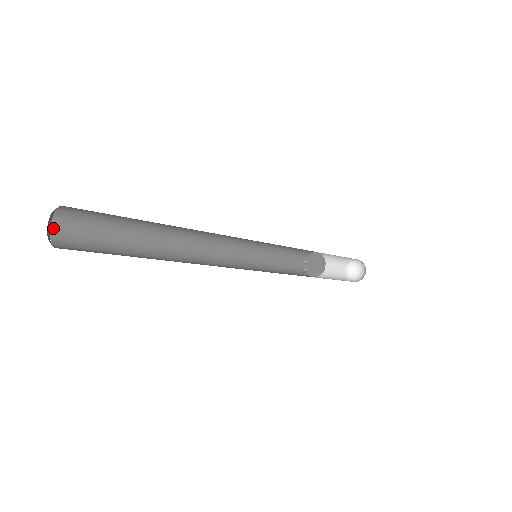
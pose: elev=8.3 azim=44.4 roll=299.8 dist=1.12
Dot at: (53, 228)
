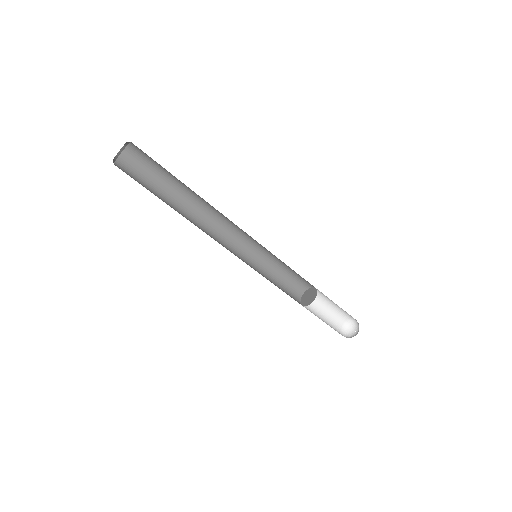
Dot at: (117, 162)
